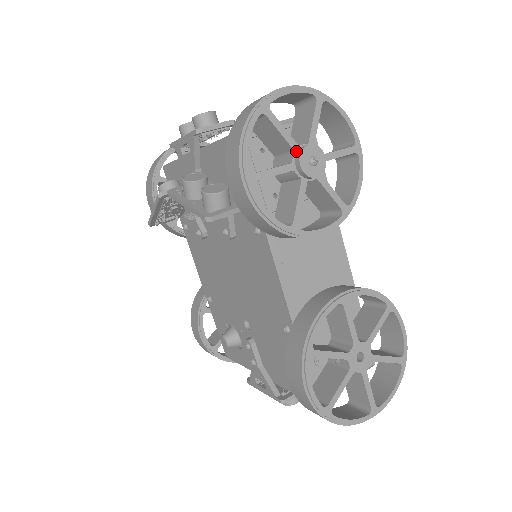
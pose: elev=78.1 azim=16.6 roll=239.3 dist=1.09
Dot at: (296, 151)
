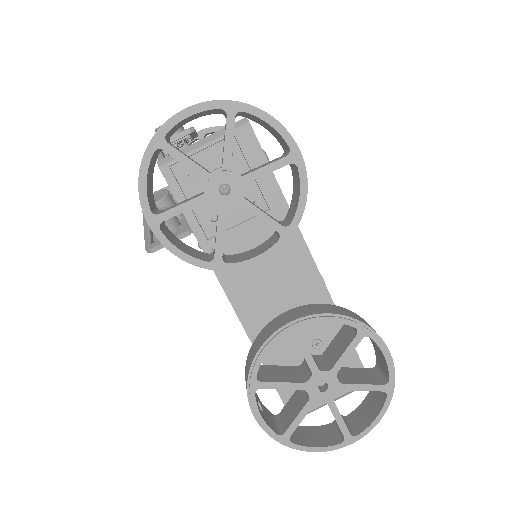
Dot at: (207, 180)
